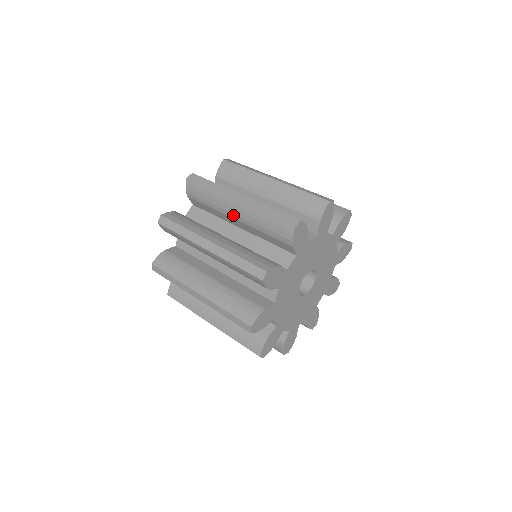
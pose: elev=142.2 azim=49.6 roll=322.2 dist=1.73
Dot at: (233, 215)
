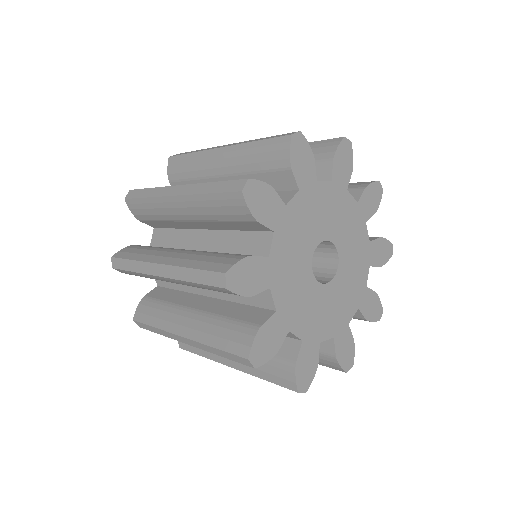
Dot at: occluded
